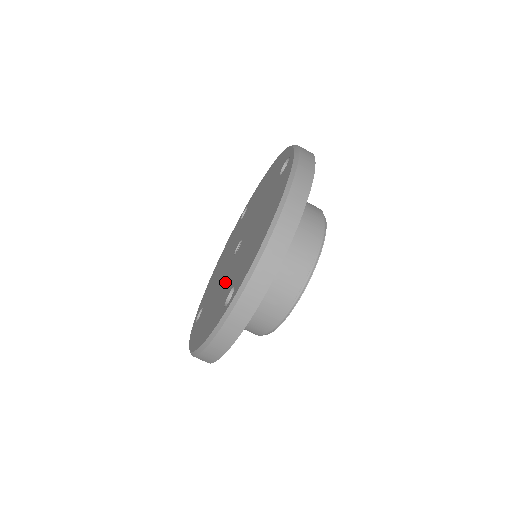
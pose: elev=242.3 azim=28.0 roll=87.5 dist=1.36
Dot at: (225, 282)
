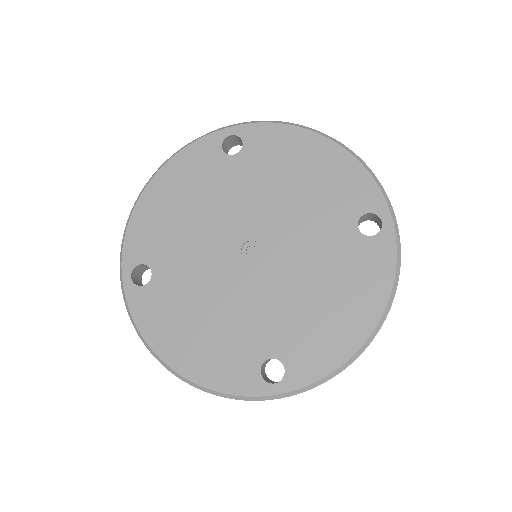
Dot at: (237, 307)
